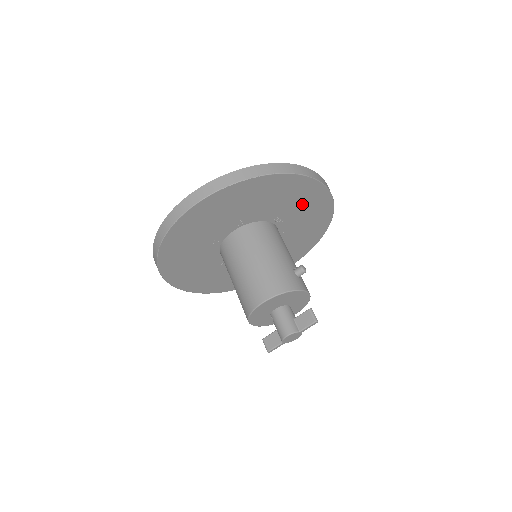
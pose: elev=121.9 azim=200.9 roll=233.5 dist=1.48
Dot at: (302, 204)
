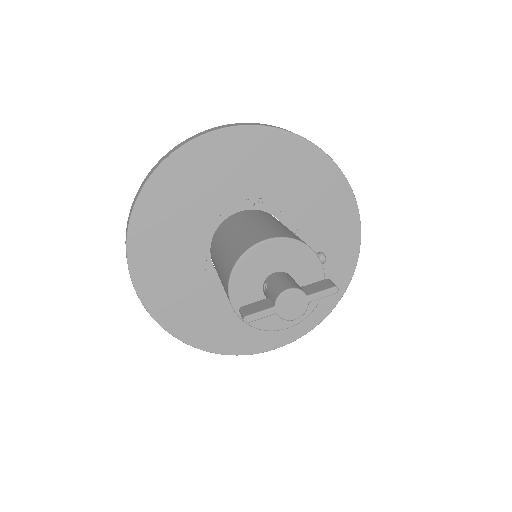
Dot at: (328, 229)
